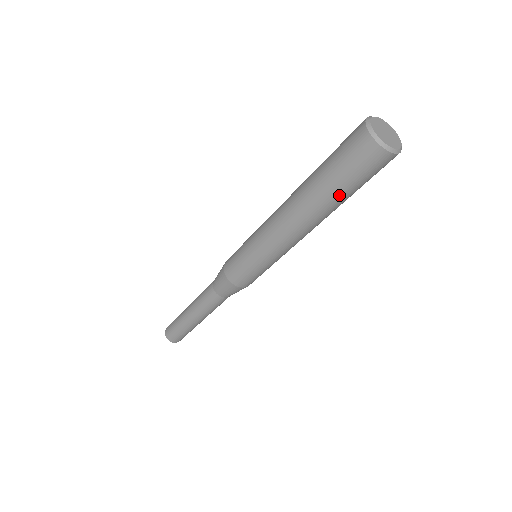
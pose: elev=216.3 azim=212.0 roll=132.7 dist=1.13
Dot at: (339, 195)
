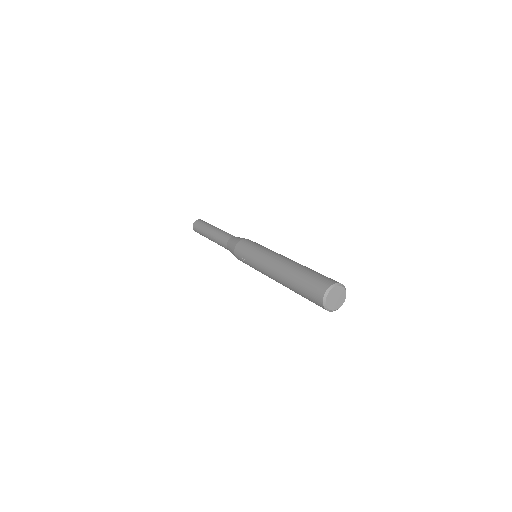
Dot at: occluded
